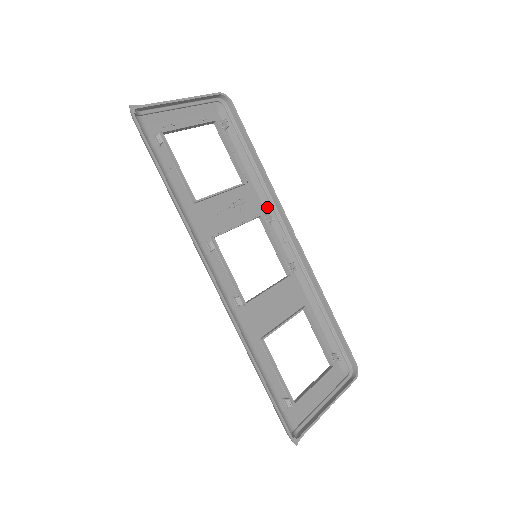
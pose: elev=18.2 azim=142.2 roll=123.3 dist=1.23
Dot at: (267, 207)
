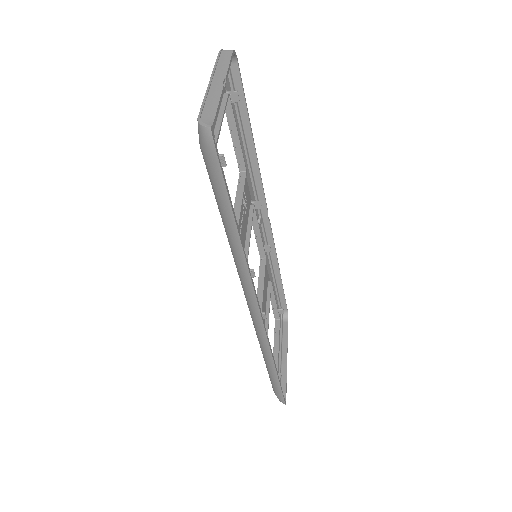
Dot at: (251, 191)
